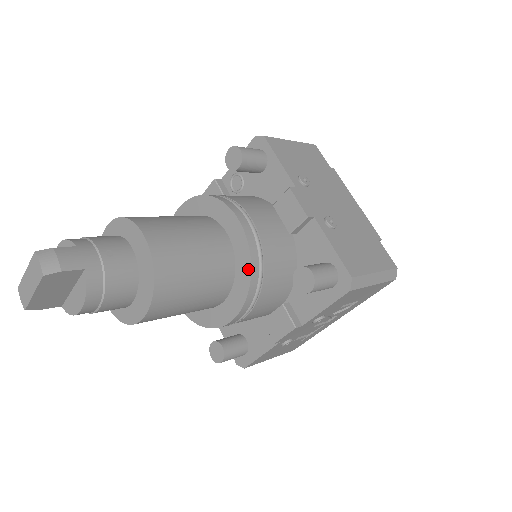
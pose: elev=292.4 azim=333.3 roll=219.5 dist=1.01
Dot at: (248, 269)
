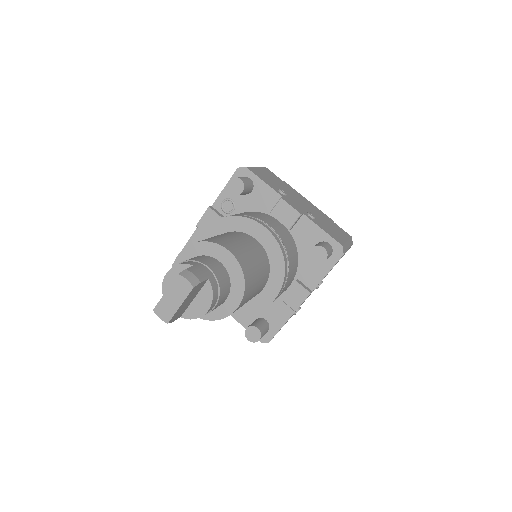
Dot at: (281, 258)
